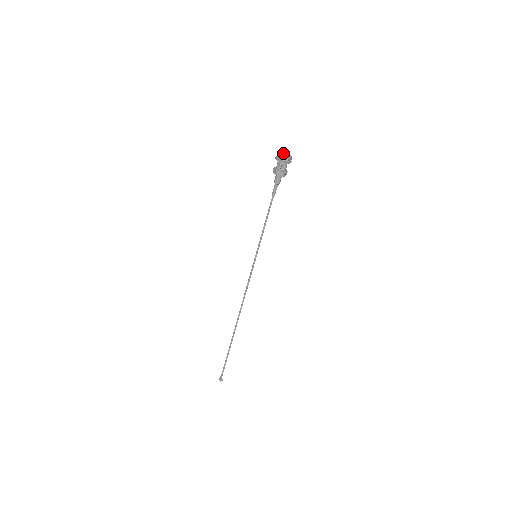
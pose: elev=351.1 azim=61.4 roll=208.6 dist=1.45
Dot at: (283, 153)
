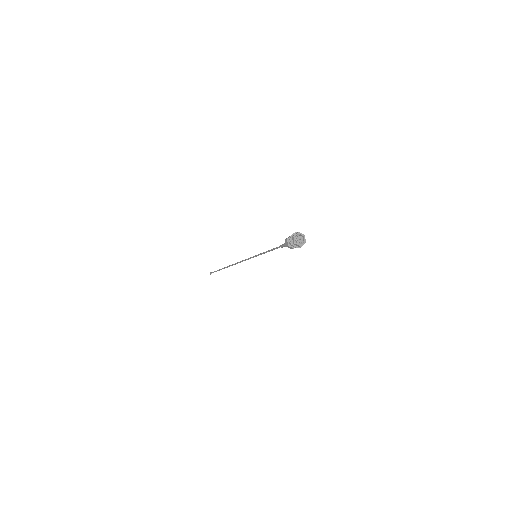
Dot at: (298, 241)
